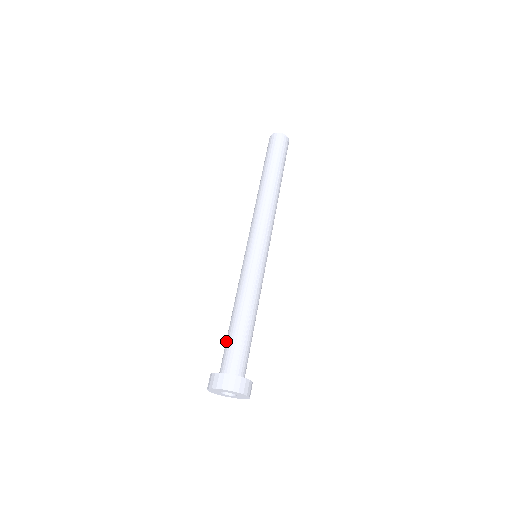
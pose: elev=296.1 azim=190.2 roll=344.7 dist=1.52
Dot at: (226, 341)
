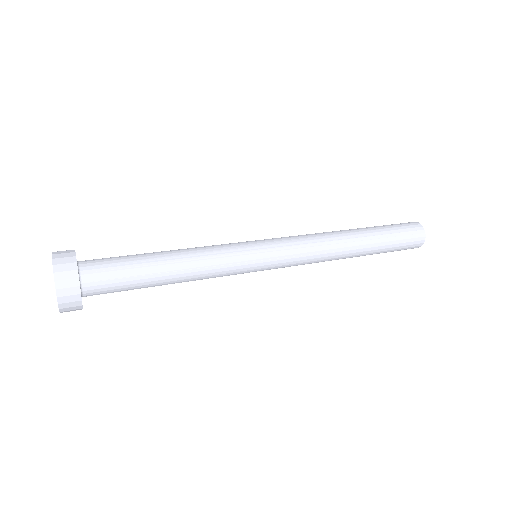
Dot at: (127, 255)
